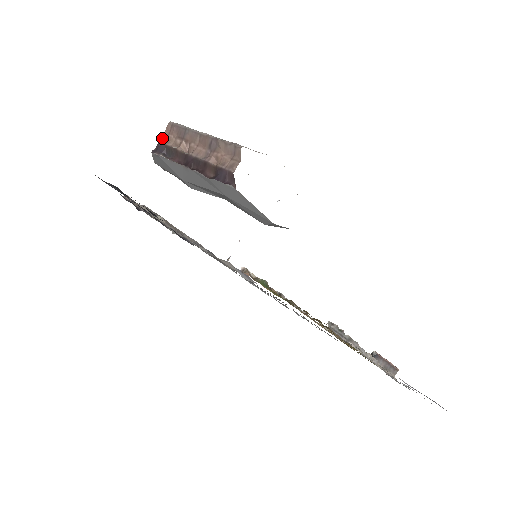
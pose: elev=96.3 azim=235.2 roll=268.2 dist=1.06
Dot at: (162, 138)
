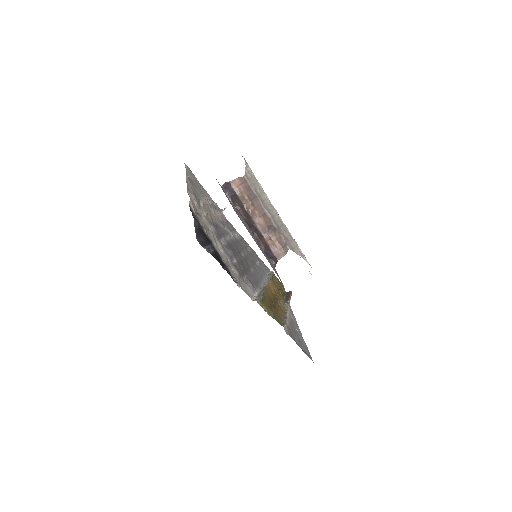
Dot at: (234, 182)
